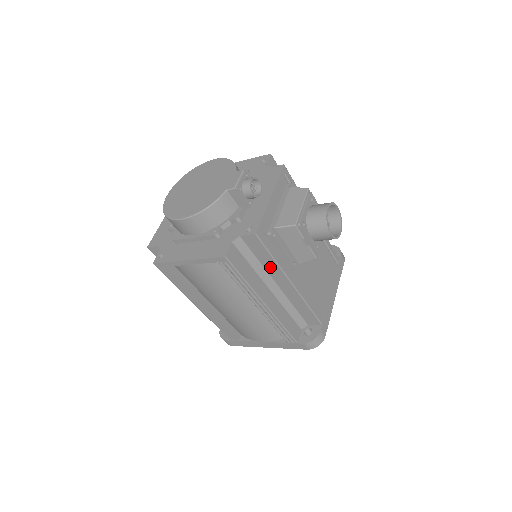
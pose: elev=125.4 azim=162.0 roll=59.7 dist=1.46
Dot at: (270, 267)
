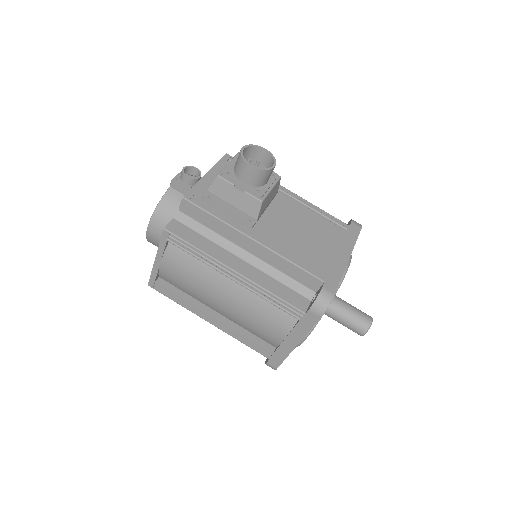
Dot at: (223, 231)
